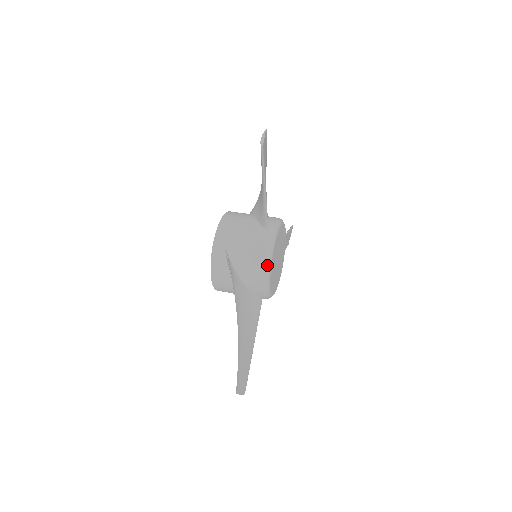
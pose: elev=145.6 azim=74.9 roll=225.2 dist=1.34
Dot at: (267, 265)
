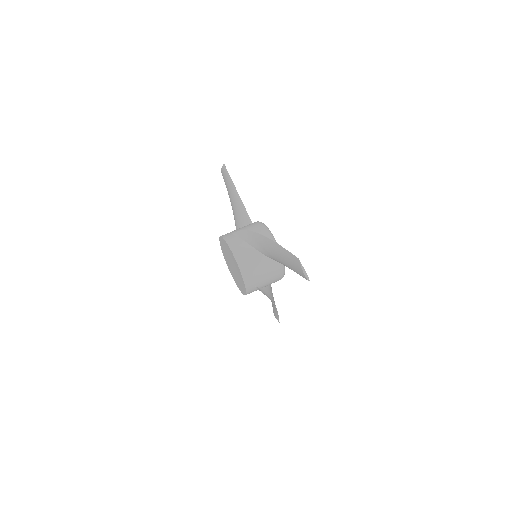
Dot at: occluded
